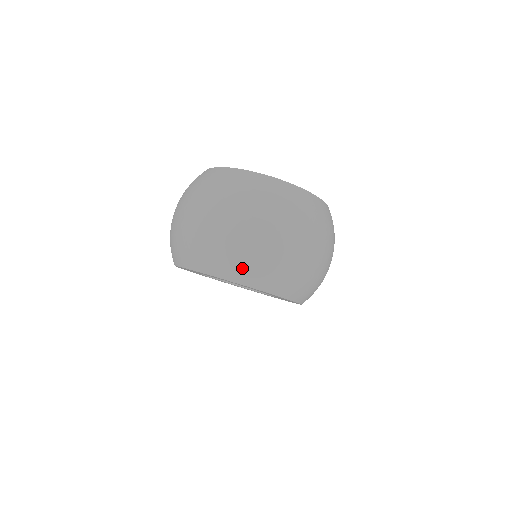
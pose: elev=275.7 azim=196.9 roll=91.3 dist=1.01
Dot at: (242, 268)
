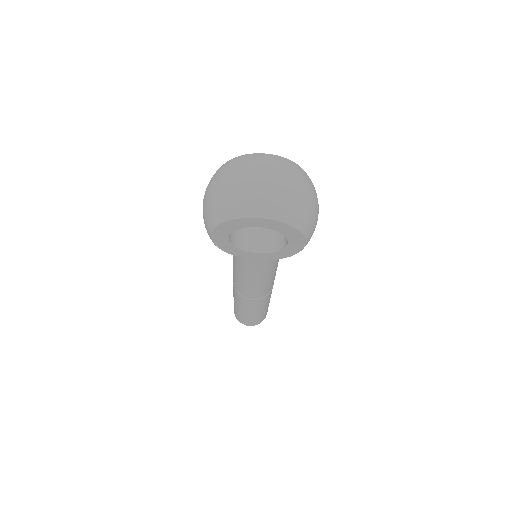
Dot at: (265, 206)
